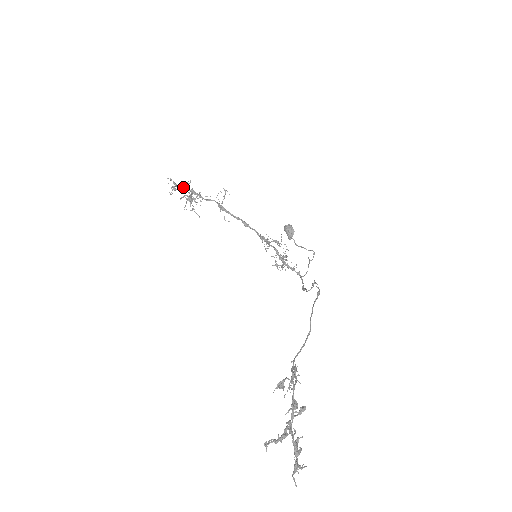
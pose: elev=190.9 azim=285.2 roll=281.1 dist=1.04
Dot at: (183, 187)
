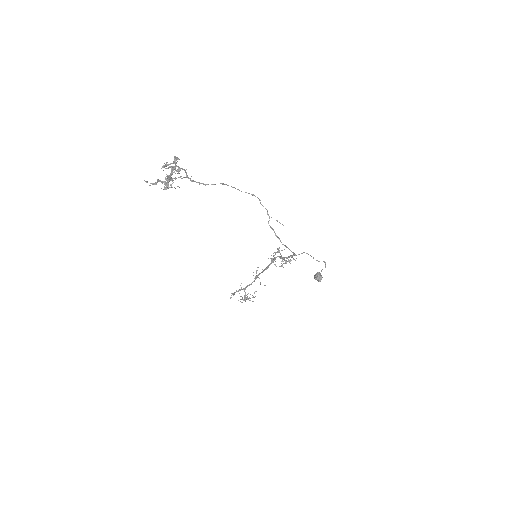
Dot at: (238, 290)
